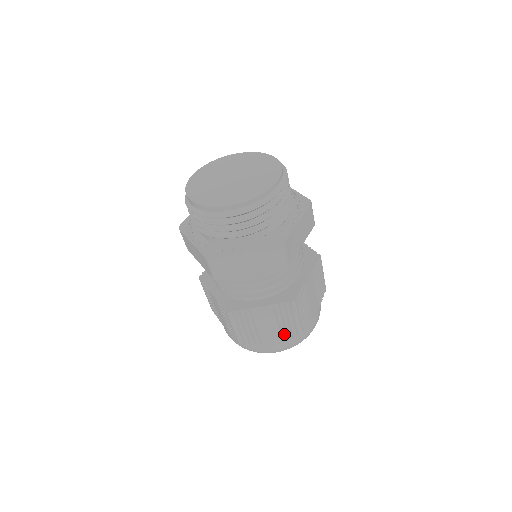
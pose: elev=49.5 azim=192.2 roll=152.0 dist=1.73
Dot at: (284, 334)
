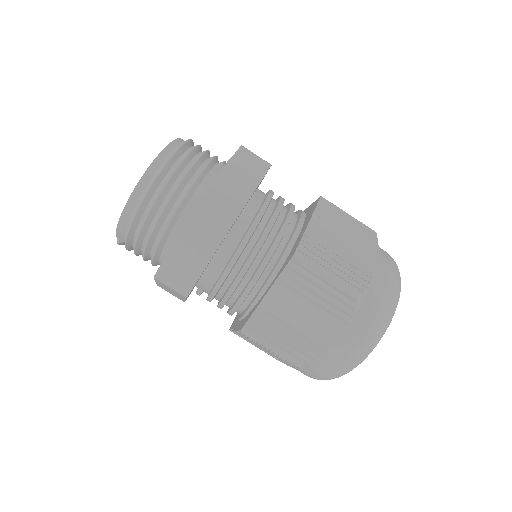
Dot at: (367, 245)
